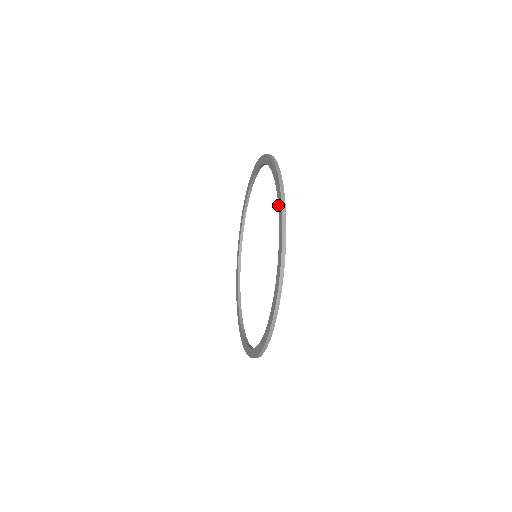
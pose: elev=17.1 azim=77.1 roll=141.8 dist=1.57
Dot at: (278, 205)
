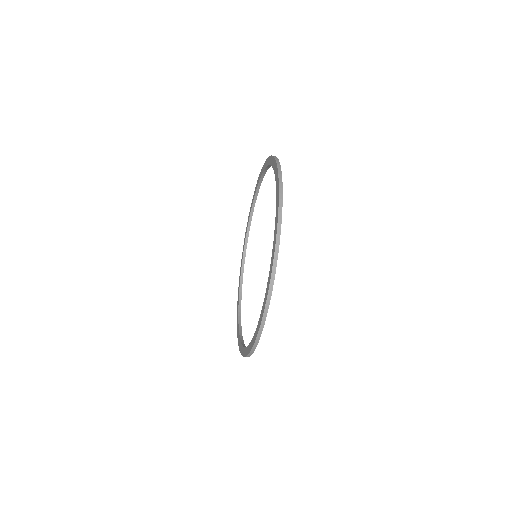
Dot at: (262, 172)
